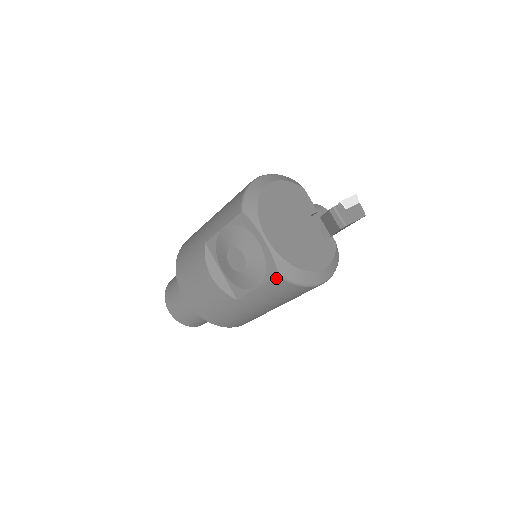
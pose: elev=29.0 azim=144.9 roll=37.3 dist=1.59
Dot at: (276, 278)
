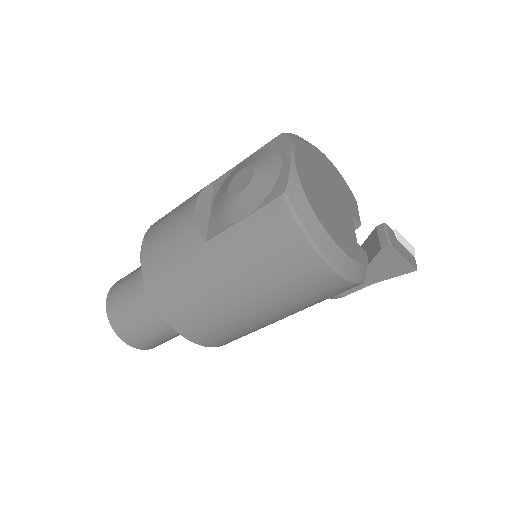
Dot at: (278, 200)
